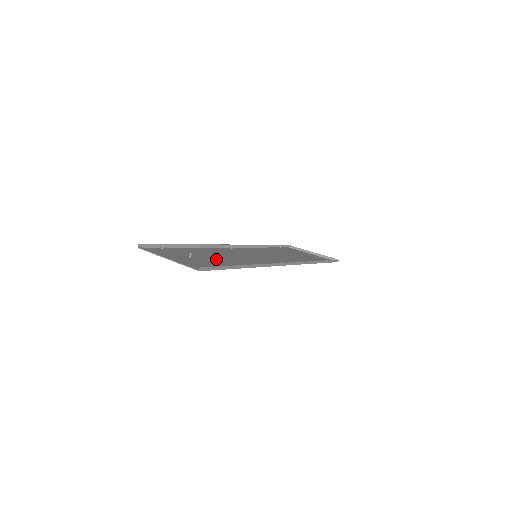
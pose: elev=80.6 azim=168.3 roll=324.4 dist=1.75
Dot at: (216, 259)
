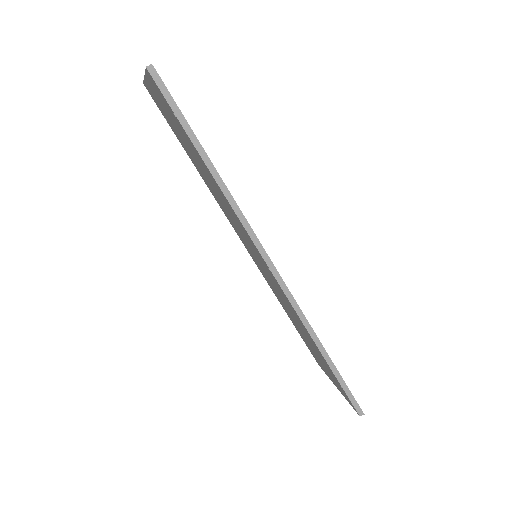
Dot at: occluded
